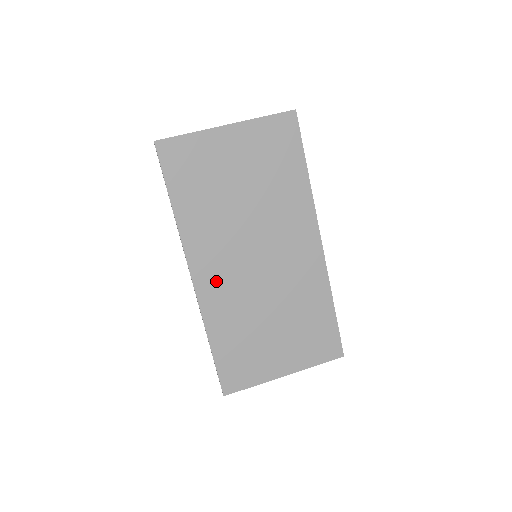
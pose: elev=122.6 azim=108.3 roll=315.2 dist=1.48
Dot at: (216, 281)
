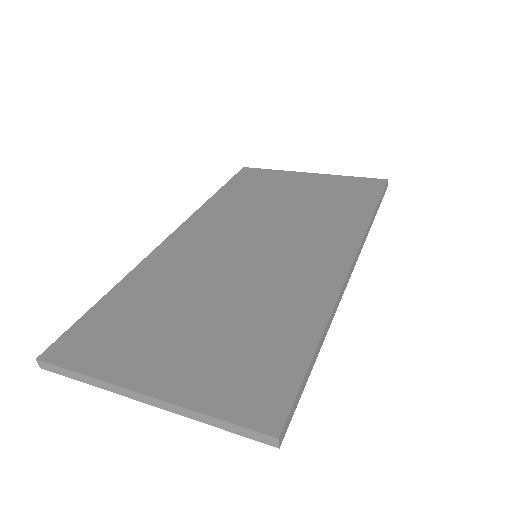
Dot at: (190, 246)
